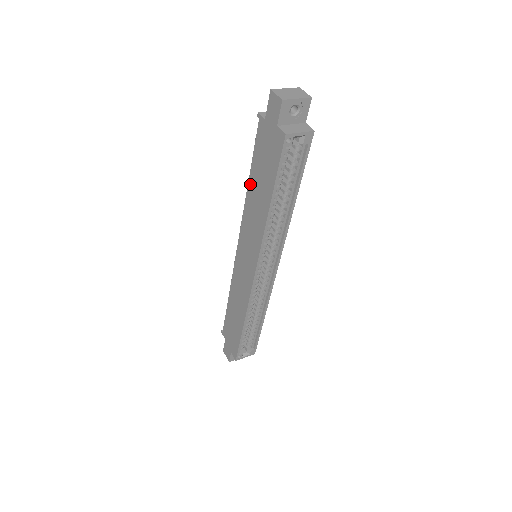
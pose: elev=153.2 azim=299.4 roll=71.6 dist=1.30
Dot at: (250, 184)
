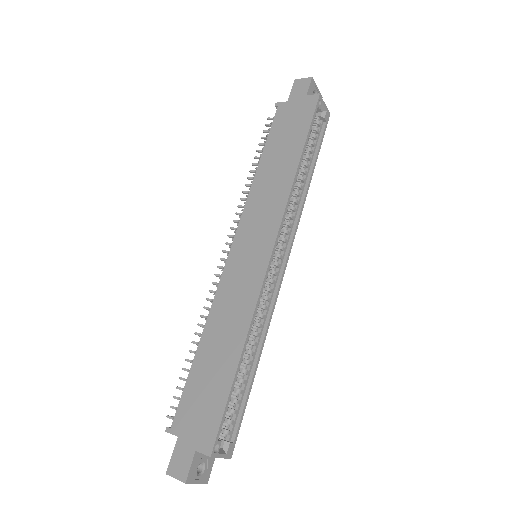
Dot at: (263, 162)
